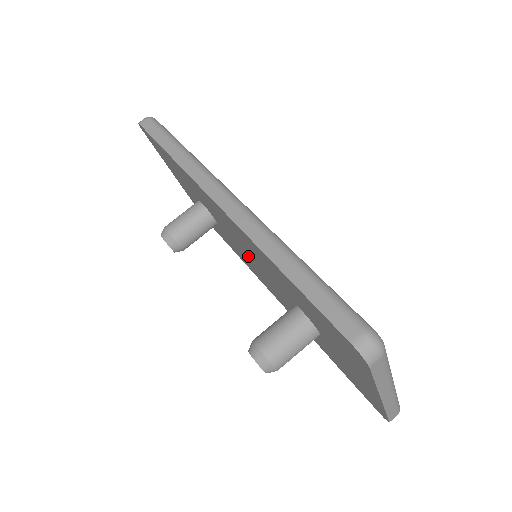
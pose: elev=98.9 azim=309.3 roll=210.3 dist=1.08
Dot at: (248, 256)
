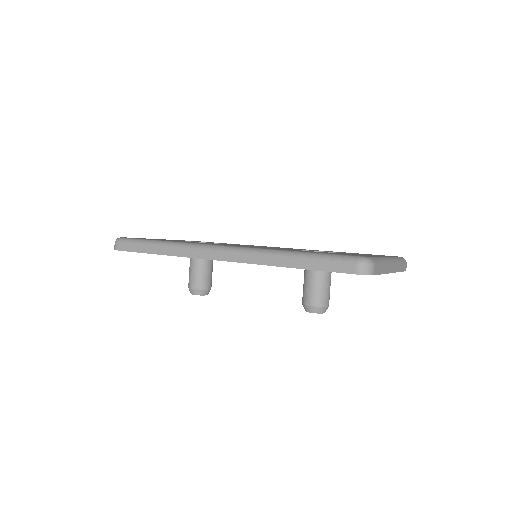
Dot at: occluded
